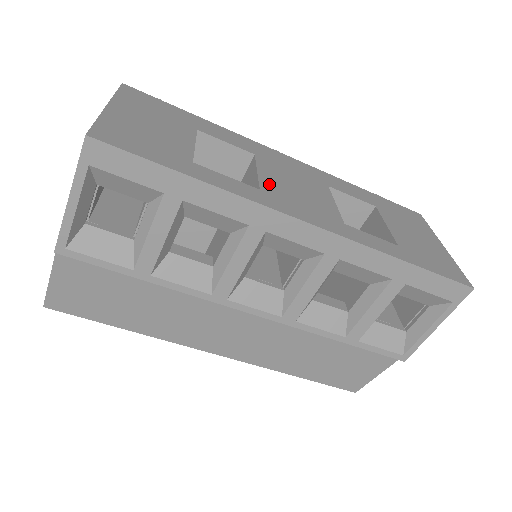
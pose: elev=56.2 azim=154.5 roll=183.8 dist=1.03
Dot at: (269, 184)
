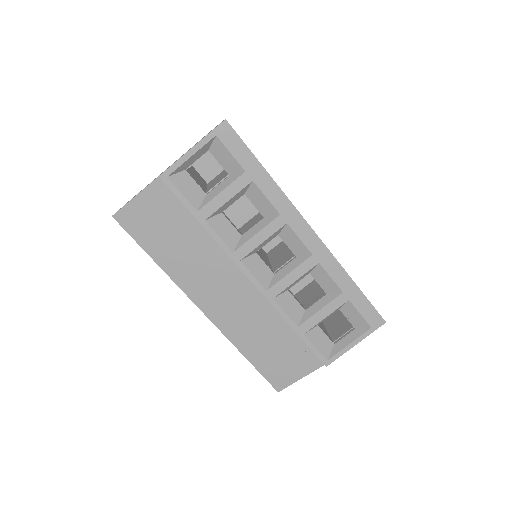
Dot at: occluded
